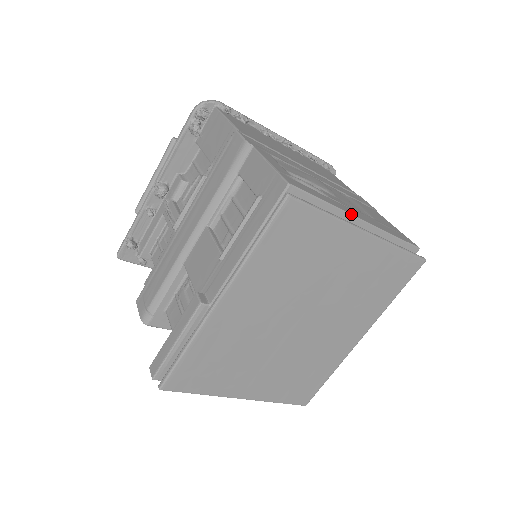
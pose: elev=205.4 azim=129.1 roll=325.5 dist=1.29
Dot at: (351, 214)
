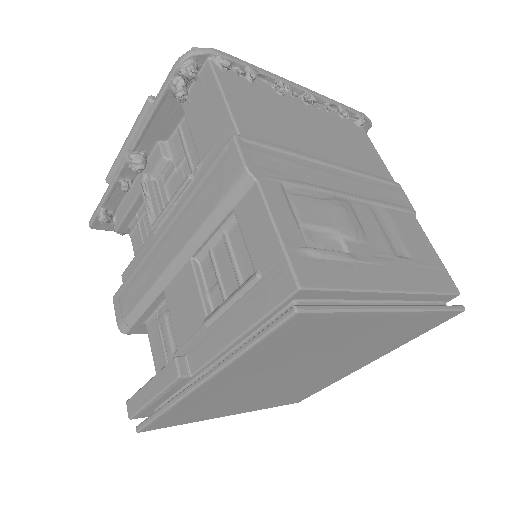
Dot at: (381, 290)
